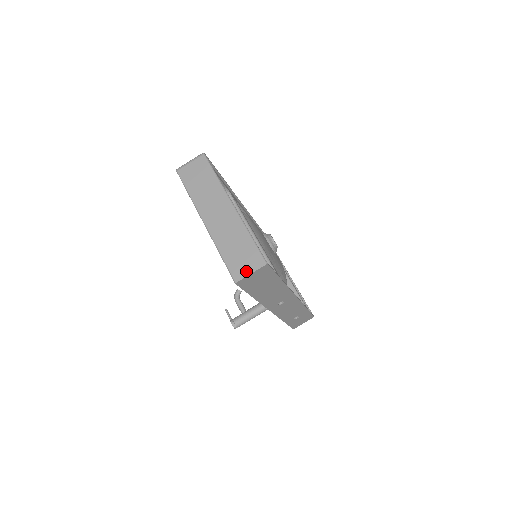
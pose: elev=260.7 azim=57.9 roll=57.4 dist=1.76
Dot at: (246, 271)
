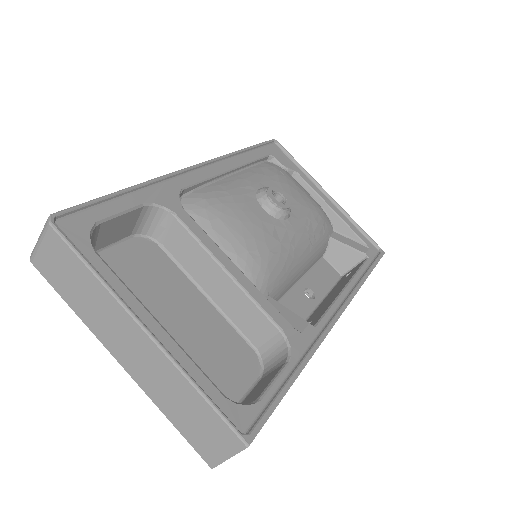
Dot at: (219, 454)
